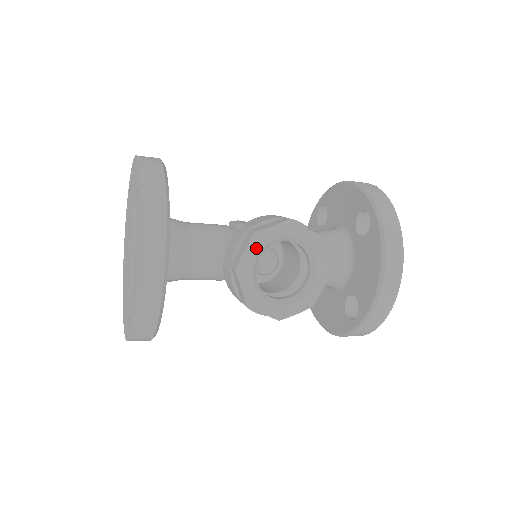
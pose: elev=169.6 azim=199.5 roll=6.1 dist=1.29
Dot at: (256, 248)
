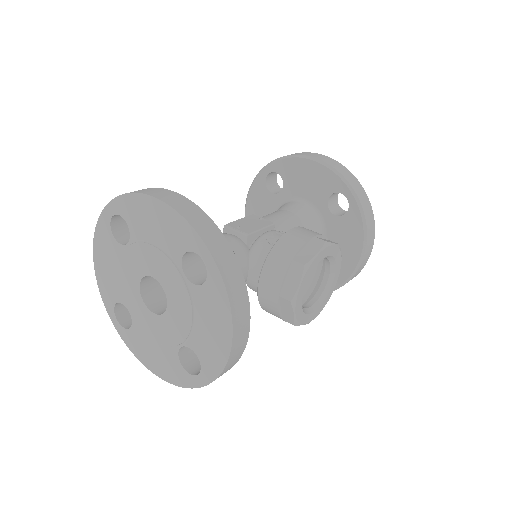
Dot at: (306, 278)
